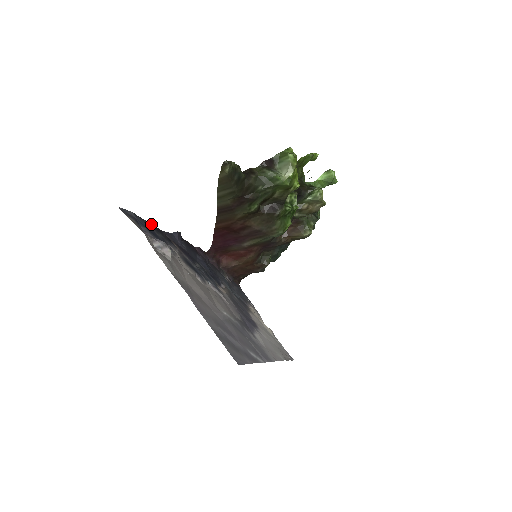
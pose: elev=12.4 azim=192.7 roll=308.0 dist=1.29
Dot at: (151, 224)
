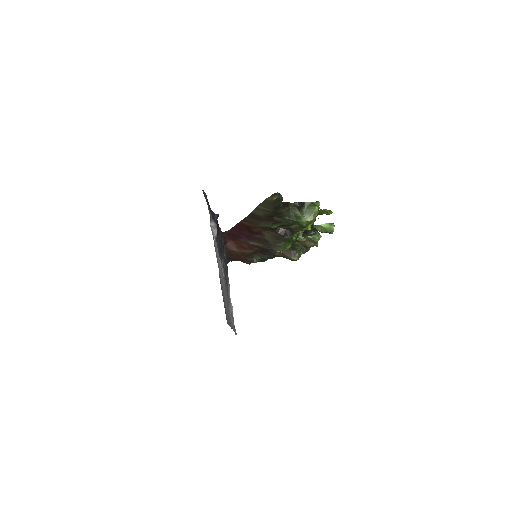
Dot at: occluded
